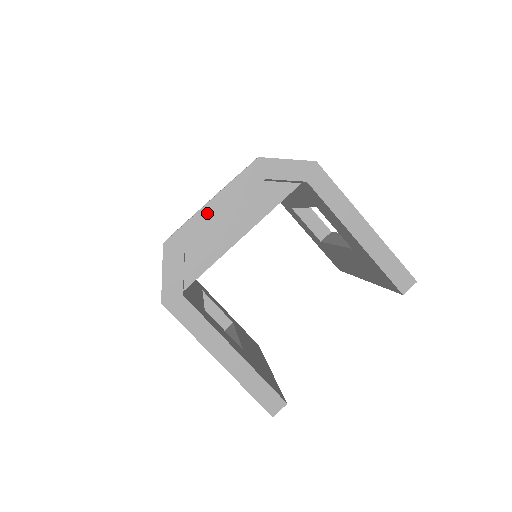
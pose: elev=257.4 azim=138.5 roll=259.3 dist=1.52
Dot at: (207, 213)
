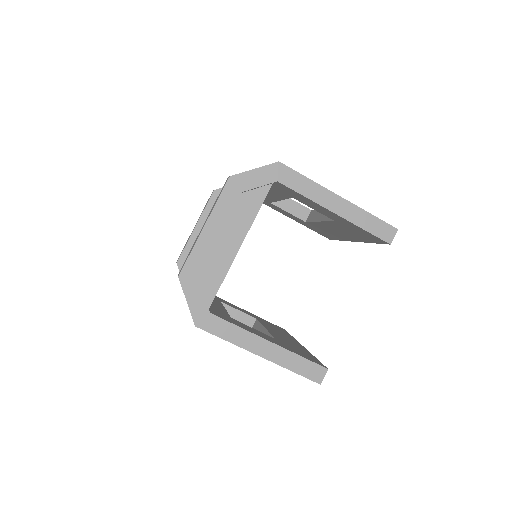
Dot at: (205, 238)
